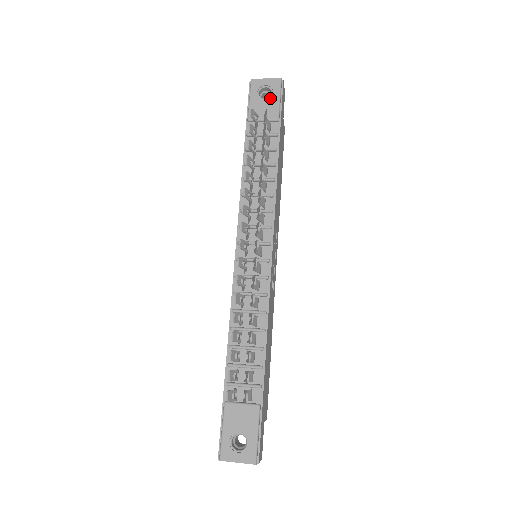
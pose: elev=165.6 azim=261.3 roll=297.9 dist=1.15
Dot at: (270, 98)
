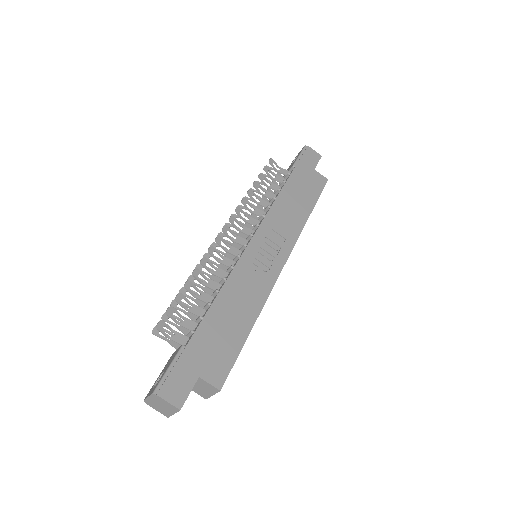
Dot at: occluded
